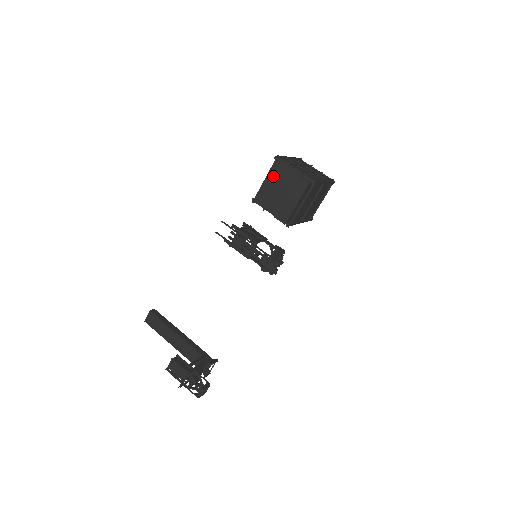
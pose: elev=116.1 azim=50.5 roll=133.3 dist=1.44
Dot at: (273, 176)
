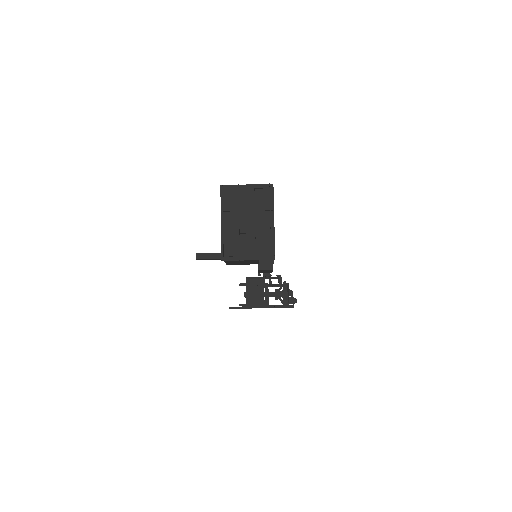
Dot at: (232, 262)
